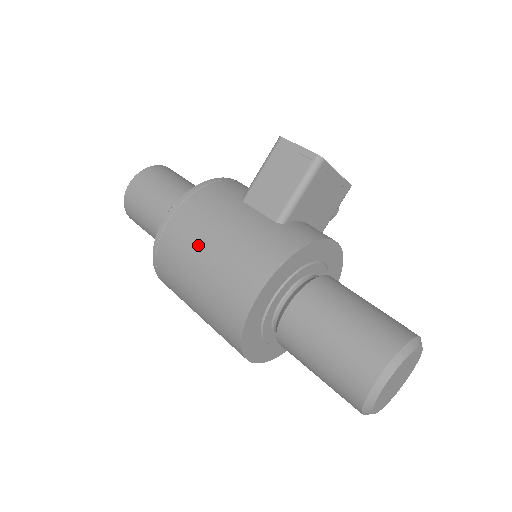
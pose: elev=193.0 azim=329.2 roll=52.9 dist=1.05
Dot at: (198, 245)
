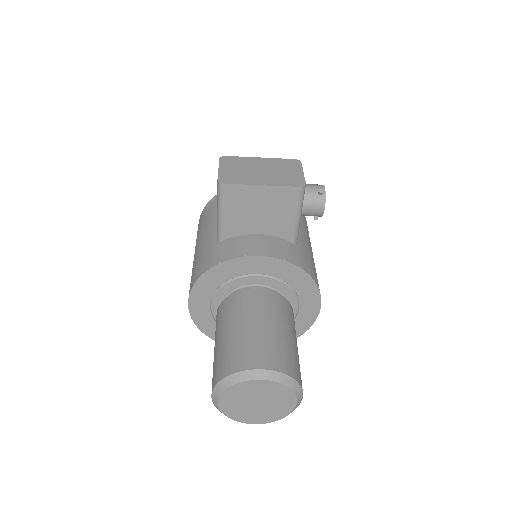
Dot at: occluded
